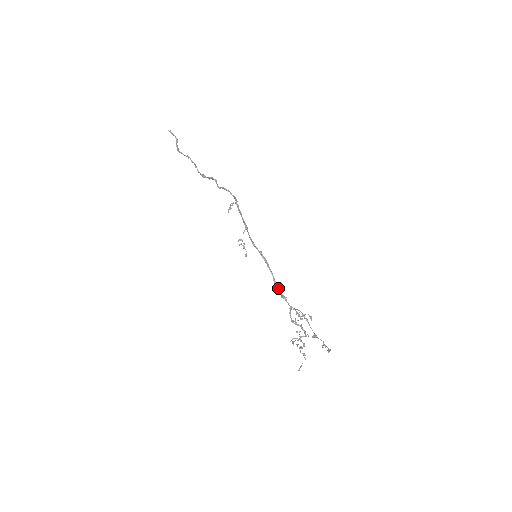
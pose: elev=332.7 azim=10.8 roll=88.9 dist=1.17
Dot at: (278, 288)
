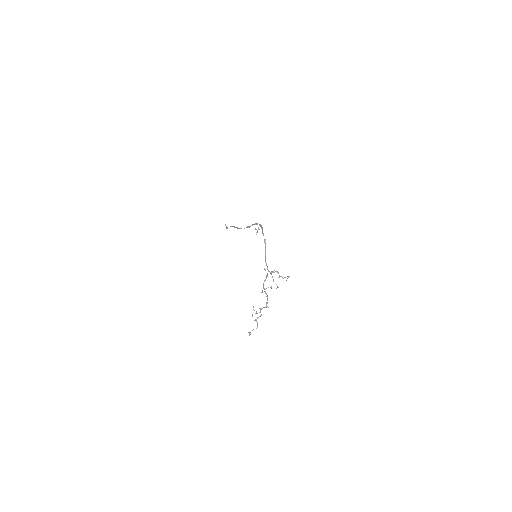
Dot at: occluded
